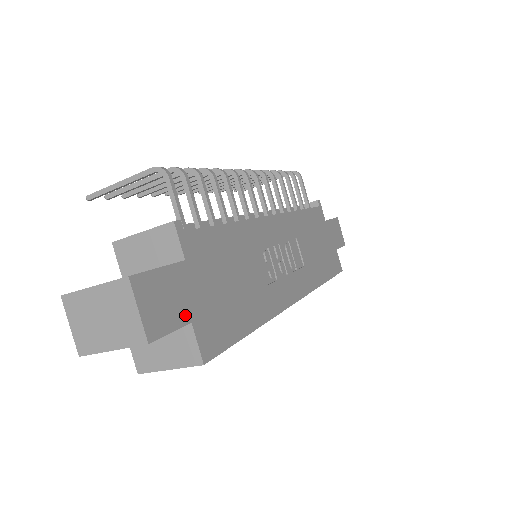
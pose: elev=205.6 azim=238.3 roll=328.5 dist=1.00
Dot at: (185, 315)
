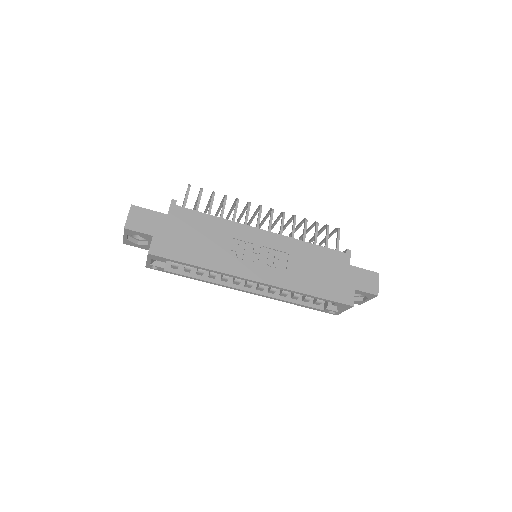
Dot at: (151, 231)
